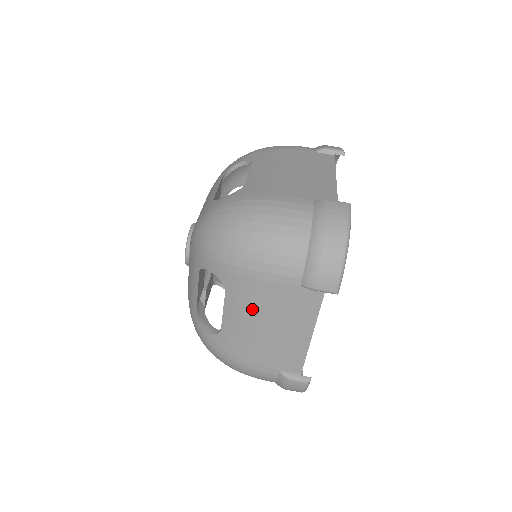
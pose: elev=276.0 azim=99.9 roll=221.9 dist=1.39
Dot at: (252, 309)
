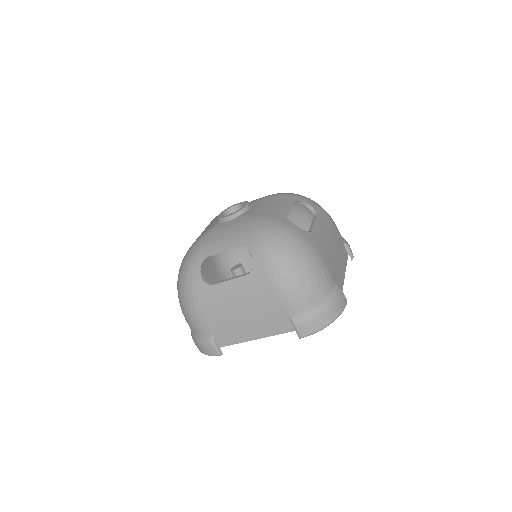
Dot at: (249, 298)
